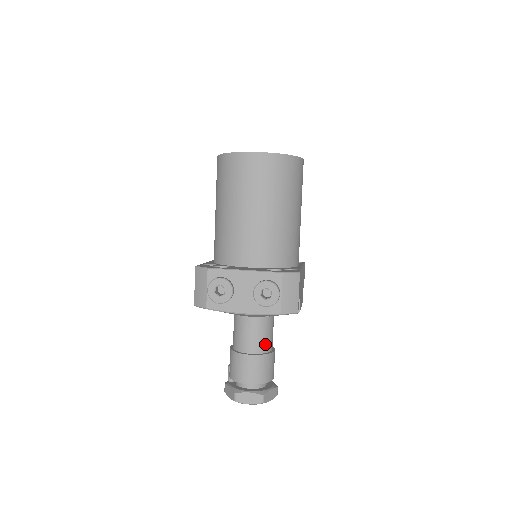
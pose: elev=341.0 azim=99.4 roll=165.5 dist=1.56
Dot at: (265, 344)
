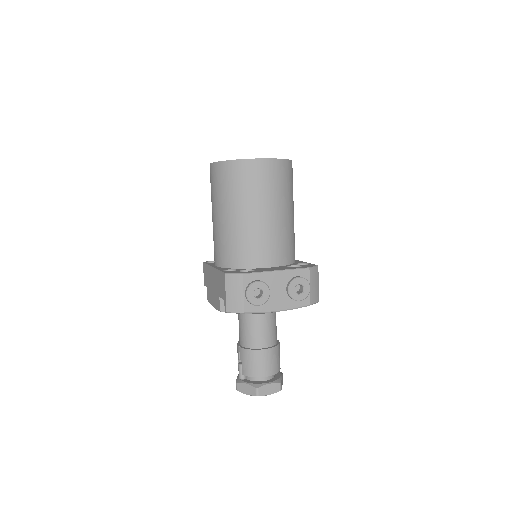
Dot at: (275, 336)
